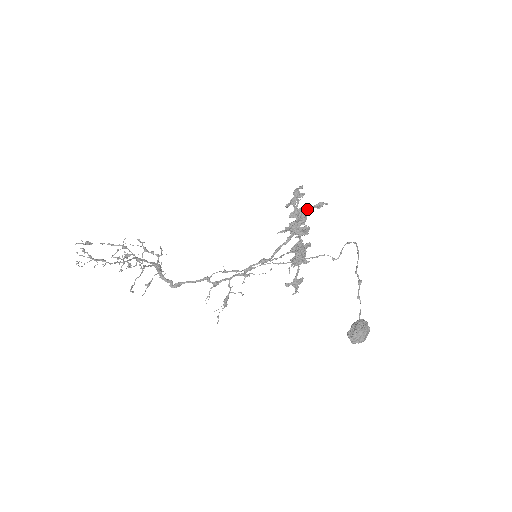
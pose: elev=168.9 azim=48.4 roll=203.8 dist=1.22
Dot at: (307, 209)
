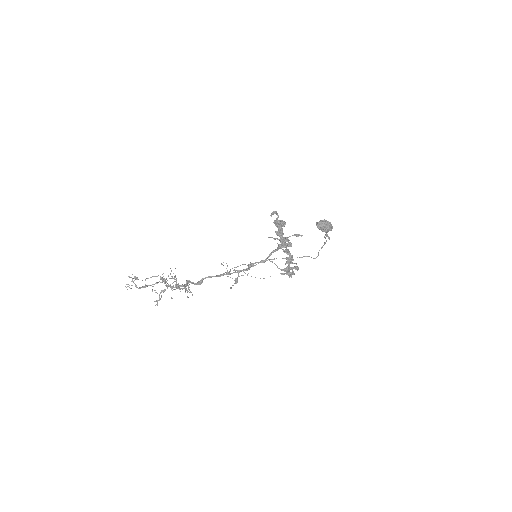
Dot at: occluded
